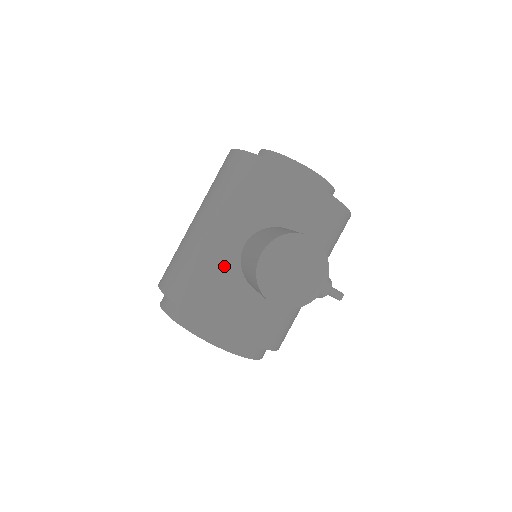
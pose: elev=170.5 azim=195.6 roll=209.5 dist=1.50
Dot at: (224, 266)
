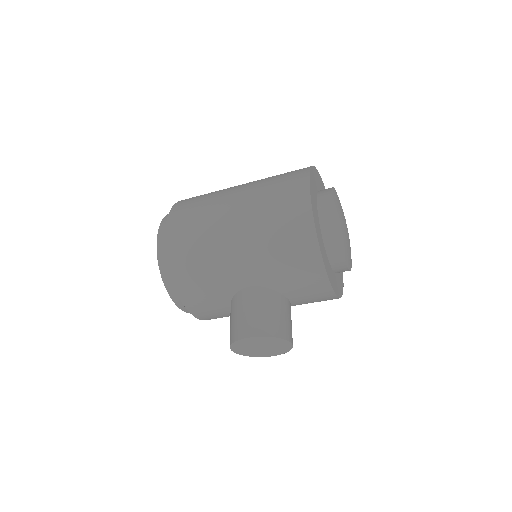
Dot at: (223, 285)
